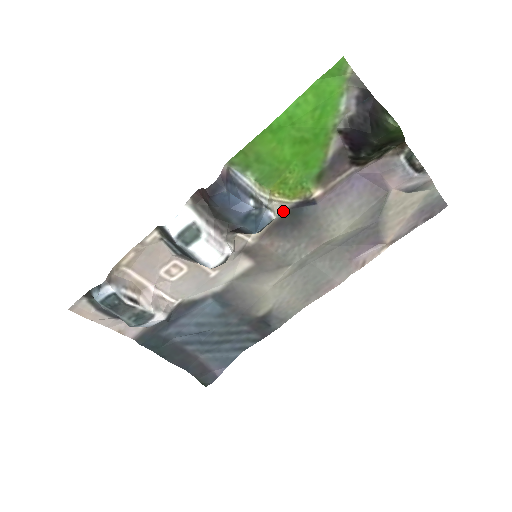
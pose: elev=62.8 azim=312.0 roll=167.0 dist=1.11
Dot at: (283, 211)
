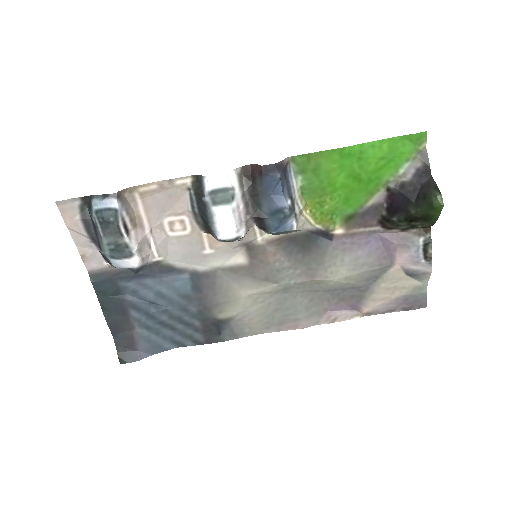
Dot at: (302, 230)
